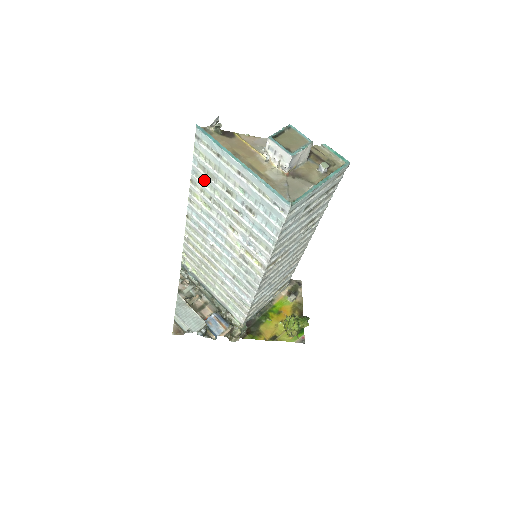
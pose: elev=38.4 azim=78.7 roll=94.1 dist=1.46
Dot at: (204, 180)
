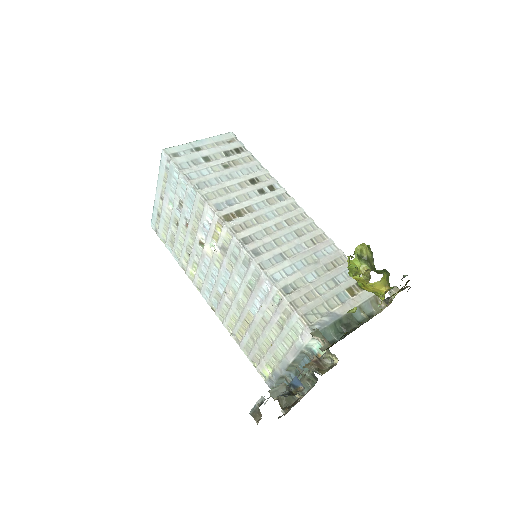
Dot at: (178, 250)
